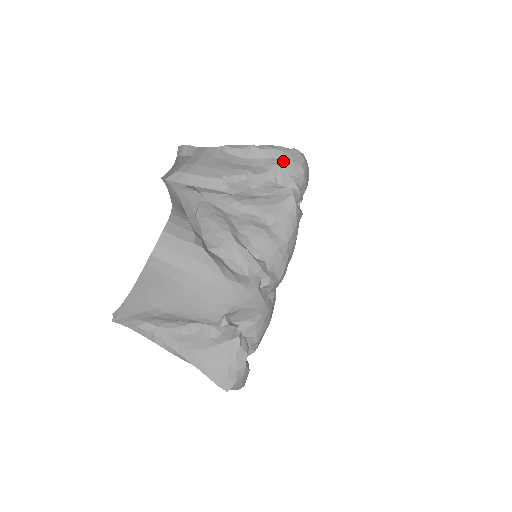
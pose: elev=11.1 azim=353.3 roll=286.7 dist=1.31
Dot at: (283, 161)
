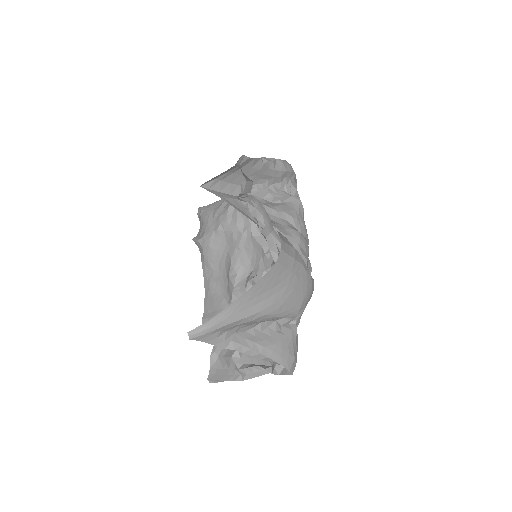
Dot at: (291, 173)
